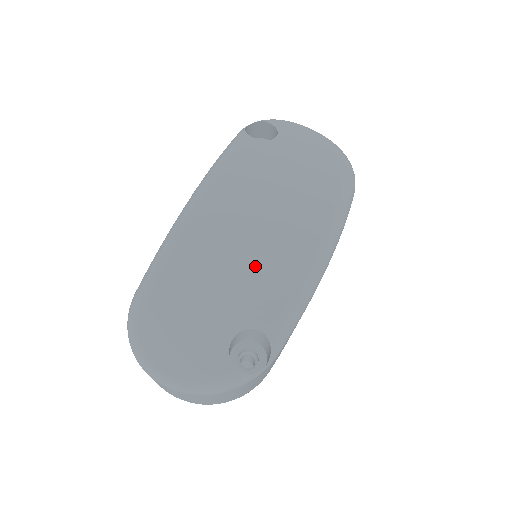
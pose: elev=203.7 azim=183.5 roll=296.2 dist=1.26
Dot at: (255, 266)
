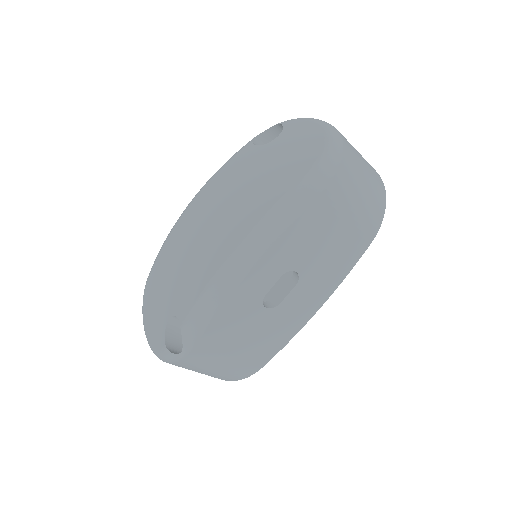
Dot at: (192, 264)
